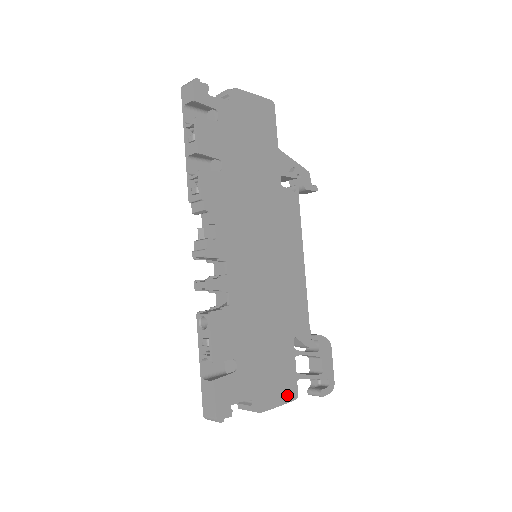
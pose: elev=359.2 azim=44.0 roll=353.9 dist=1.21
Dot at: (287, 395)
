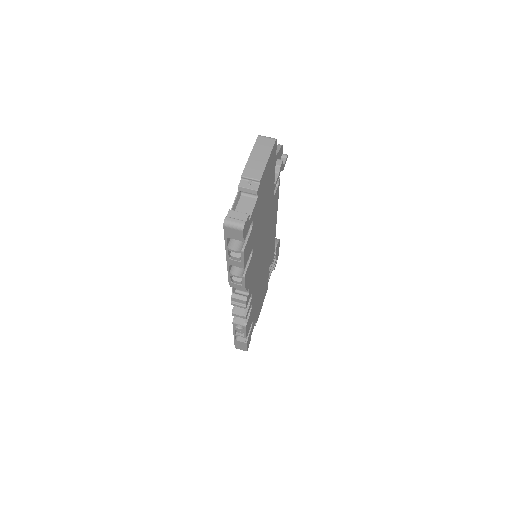
Dot at: occluded
